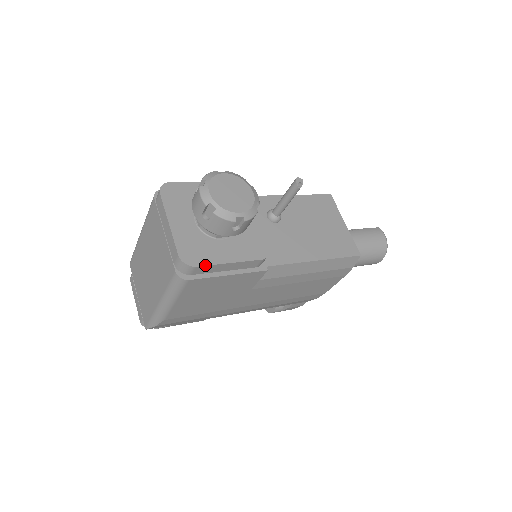
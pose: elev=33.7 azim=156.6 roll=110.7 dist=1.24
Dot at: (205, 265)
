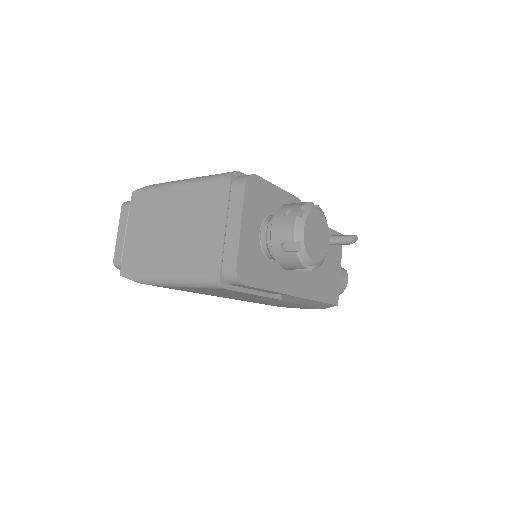
Dot at: (251, 286)
